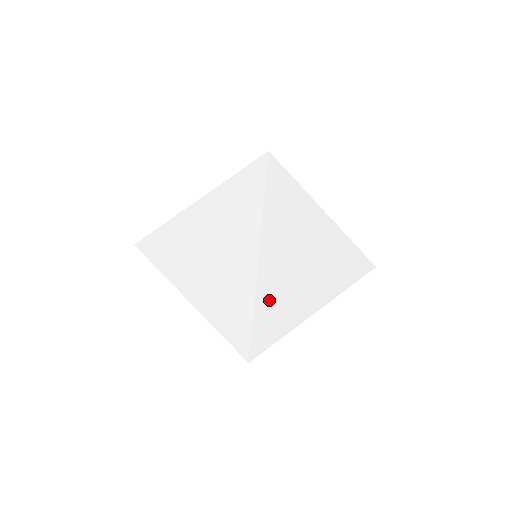
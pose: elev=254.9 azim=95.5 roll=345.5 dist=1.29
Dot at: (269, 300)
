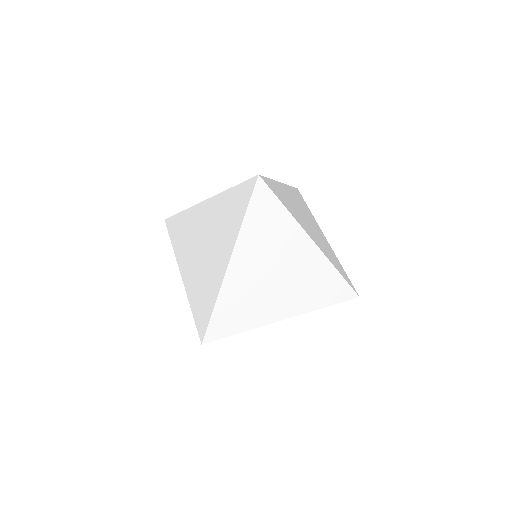
Dot at: (281, 192)
